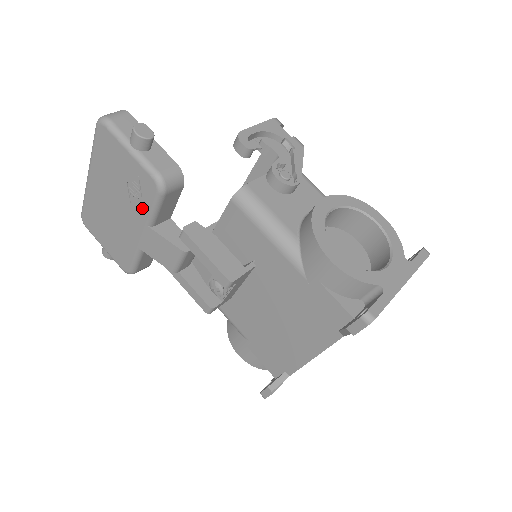
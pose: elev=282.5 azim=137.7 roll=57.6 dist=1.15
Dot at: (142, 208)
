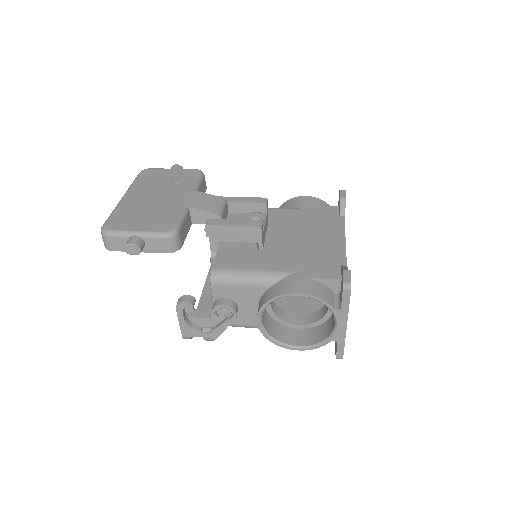
Dot at: (187, 184)
